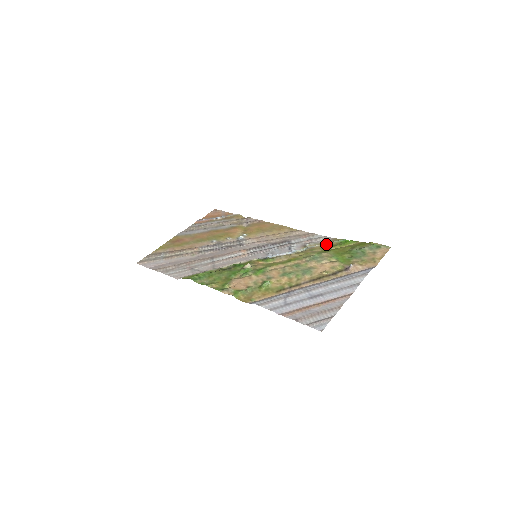
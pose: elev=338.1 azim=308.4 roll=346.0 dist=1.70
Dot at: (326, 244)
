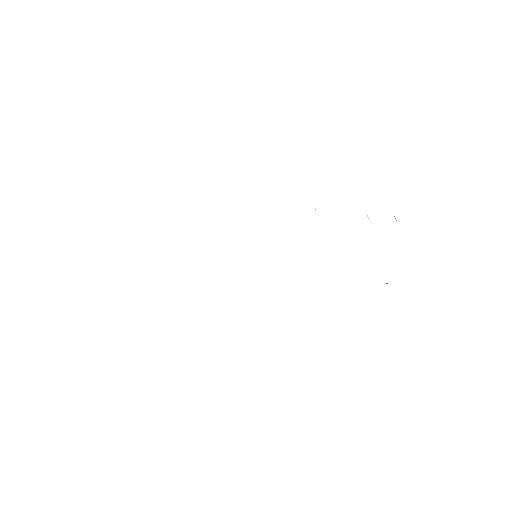
Dot at: occluded
